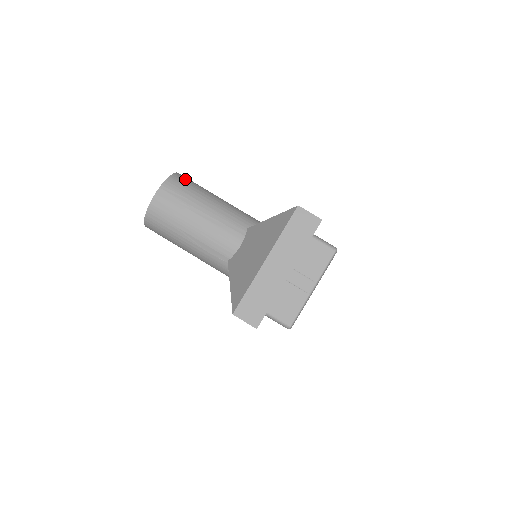
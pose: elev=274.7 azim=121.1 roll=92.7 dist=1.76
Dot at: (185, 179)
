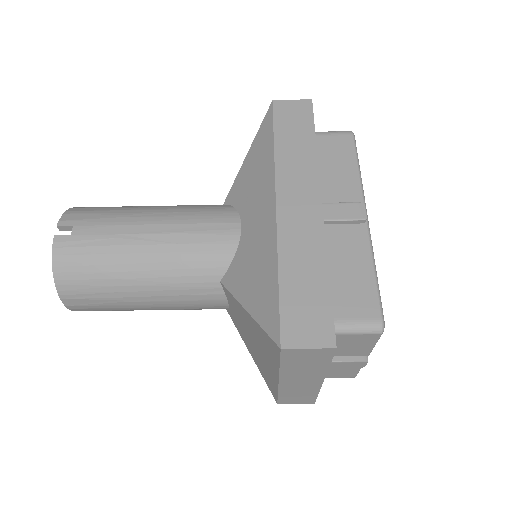
Dot at: (74, 254)
